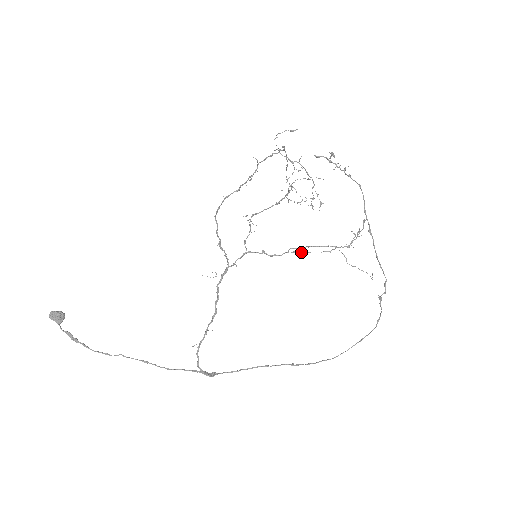
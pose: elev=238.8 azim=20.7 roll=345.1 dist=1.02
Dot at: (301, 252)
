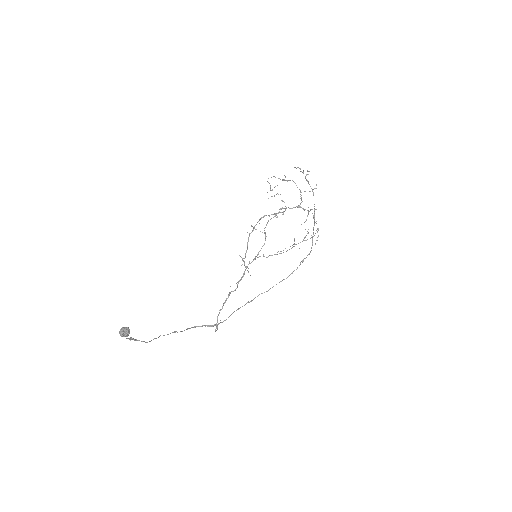
Dot at: occluded
